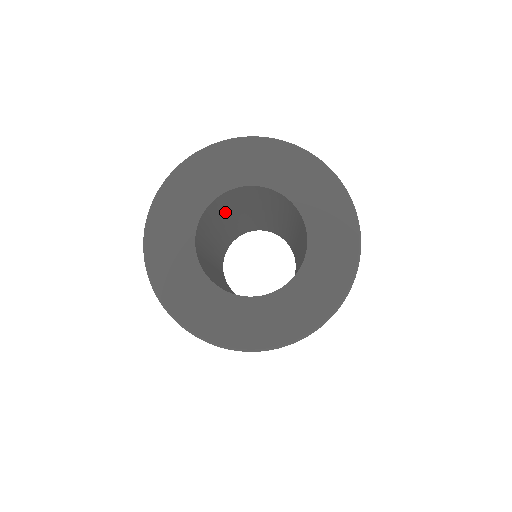
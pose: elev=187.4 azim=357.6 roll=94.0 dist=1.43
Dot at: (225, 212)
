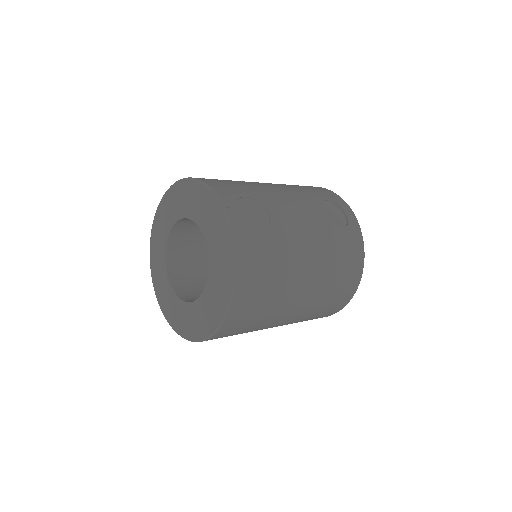
Dot at: occluded
